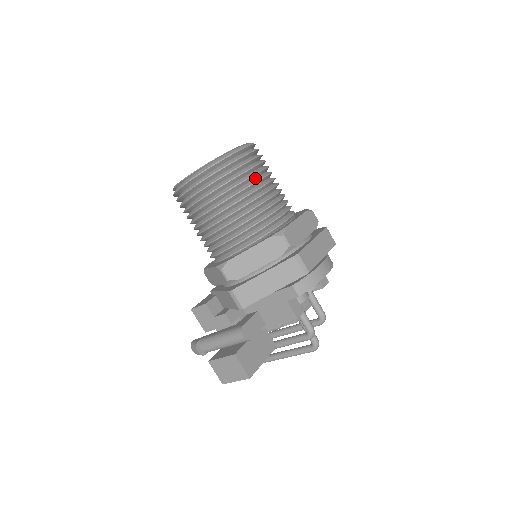
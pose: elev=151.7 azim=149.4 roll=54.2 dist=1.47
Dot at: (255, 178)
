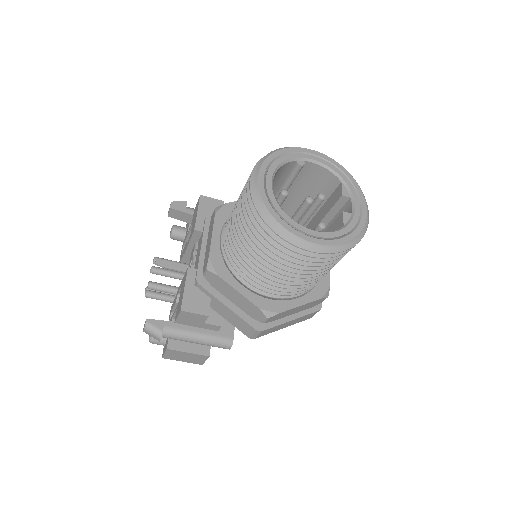
Dot at: occluded
